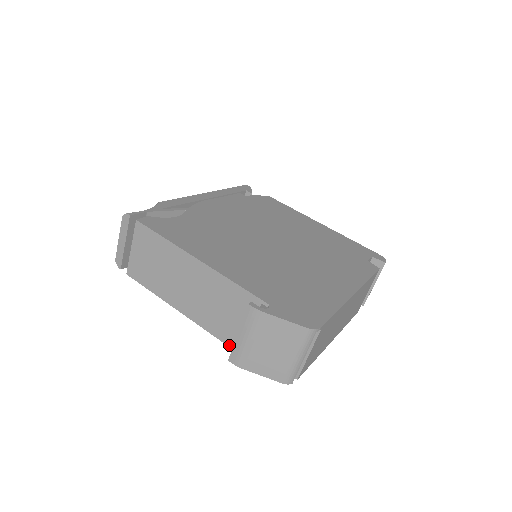
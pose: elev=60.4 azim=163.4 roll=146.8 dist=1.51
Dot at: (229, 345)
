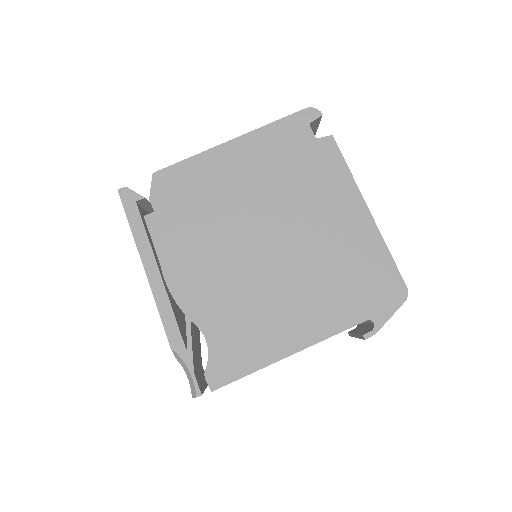
Dot at: occluded
